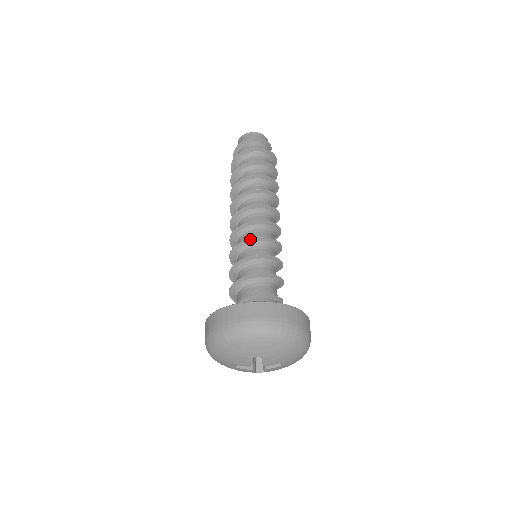
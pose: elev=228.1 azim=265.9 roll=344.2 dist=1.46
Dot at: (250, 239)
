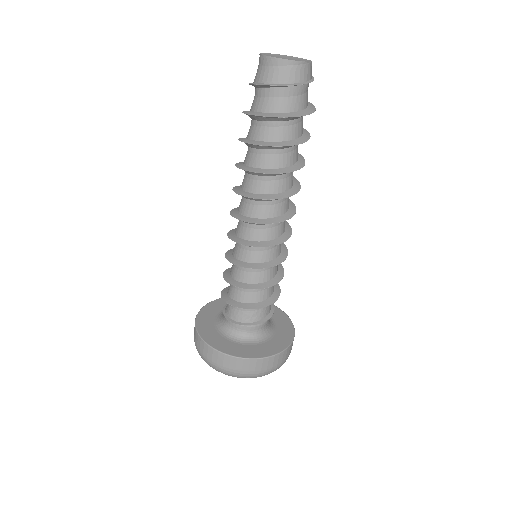
Dot at: (259, 268)
